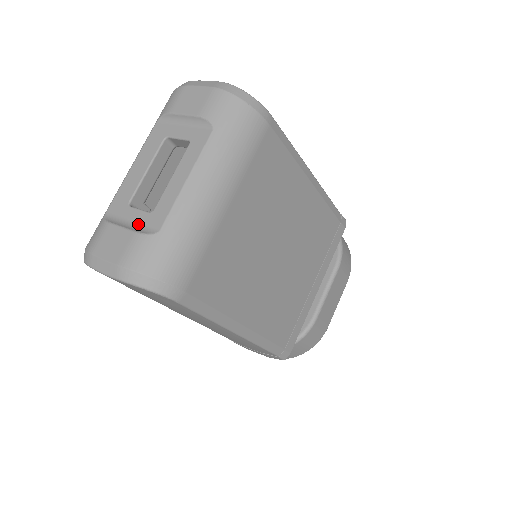
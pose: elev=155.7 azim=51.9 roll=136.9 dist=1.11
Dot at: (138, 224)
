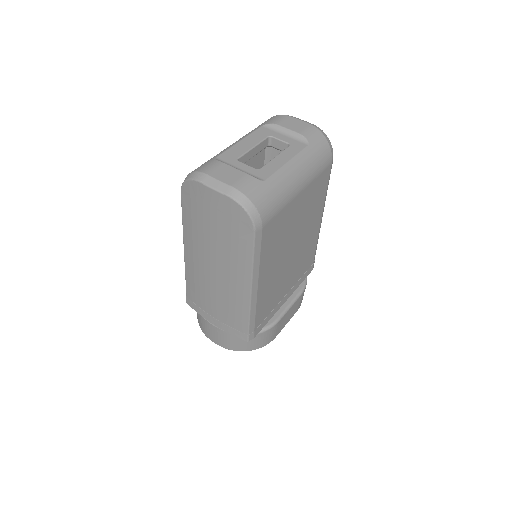
Dot at: (247, 172)
